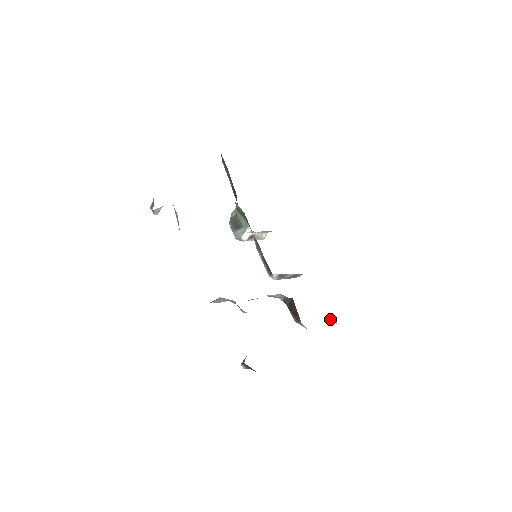
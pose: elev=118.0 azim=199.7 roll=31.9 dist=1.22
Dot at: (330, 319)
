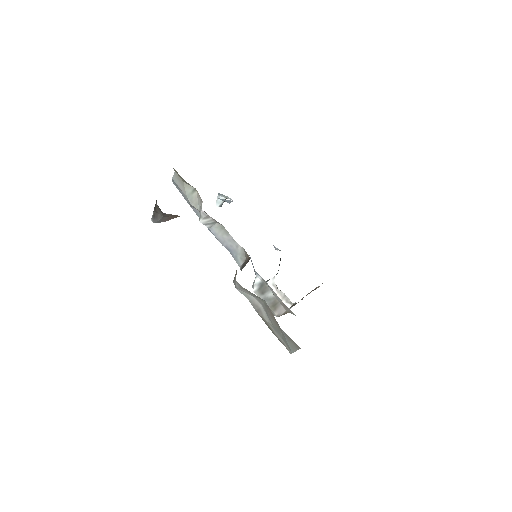
Dot at: (270, 328)
